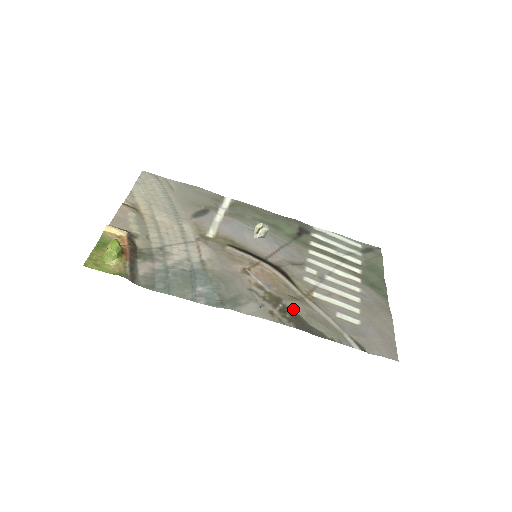
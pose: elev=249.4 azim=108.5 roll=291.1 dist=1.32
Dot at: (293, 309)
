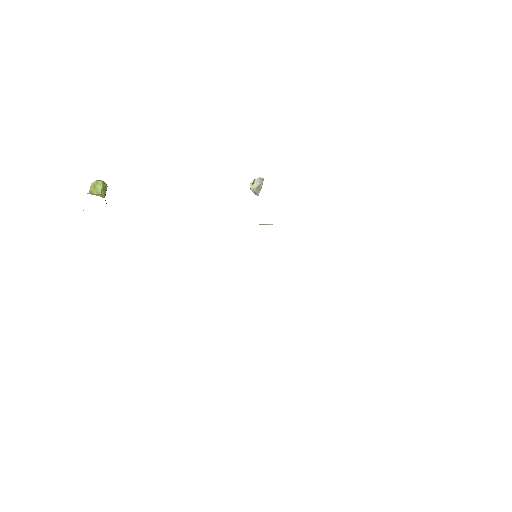
Dot at: occluded
